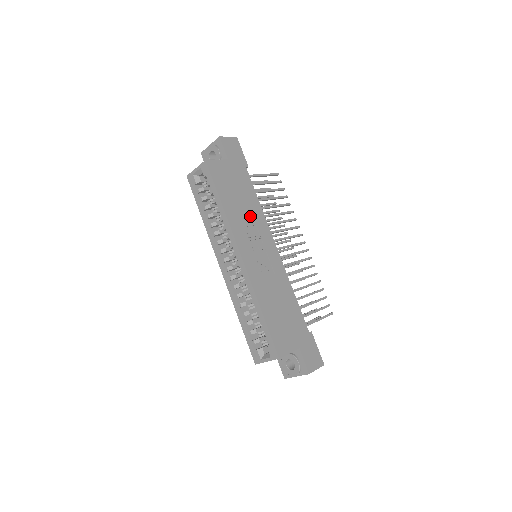
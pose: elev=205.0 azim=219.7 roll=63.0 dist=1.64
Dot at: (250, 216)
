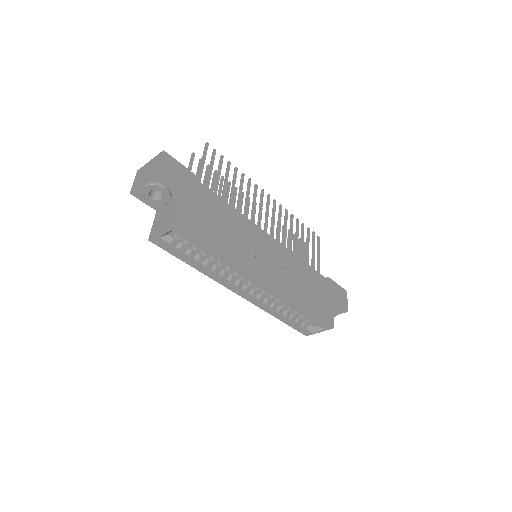
Dot at: (240, 233)
